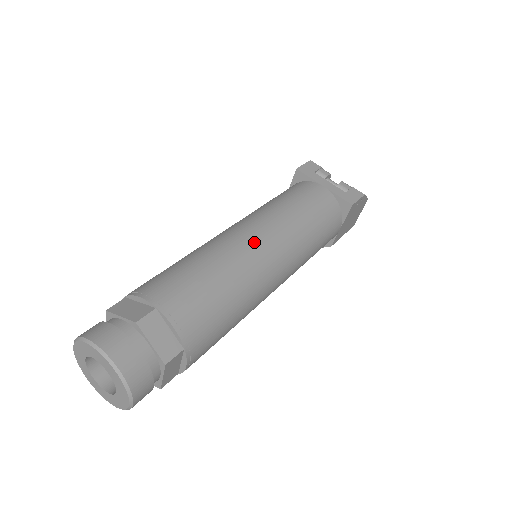
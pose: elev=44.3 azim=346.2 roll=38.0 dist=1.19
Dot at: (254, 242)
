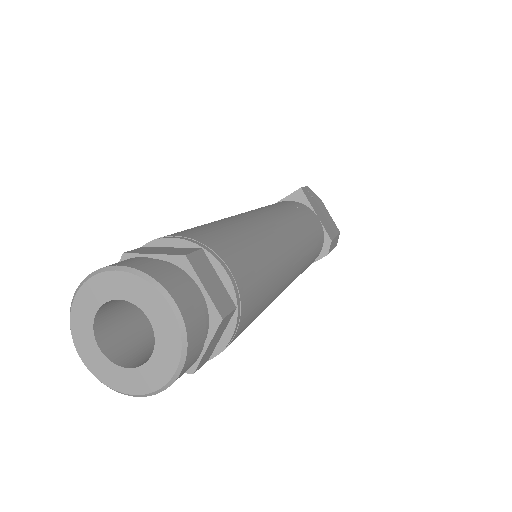
Dot at: occluded
